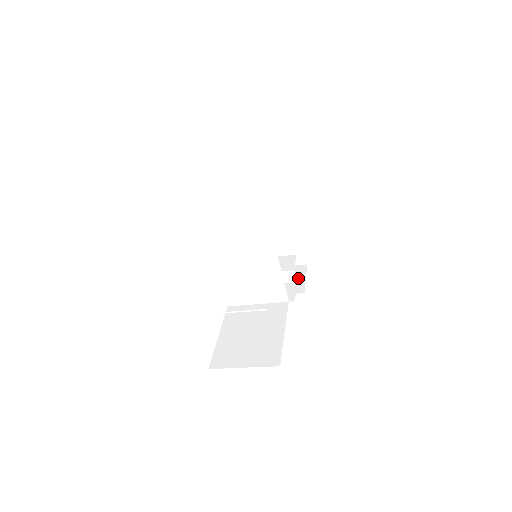
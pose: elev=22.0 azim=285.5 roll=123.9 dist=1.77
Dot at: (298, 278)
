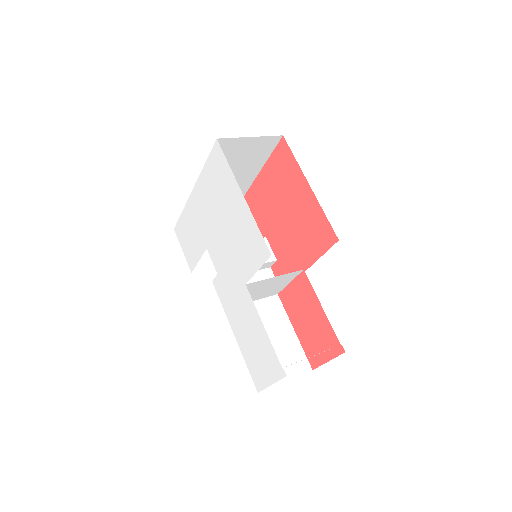
Dot at: occluded
